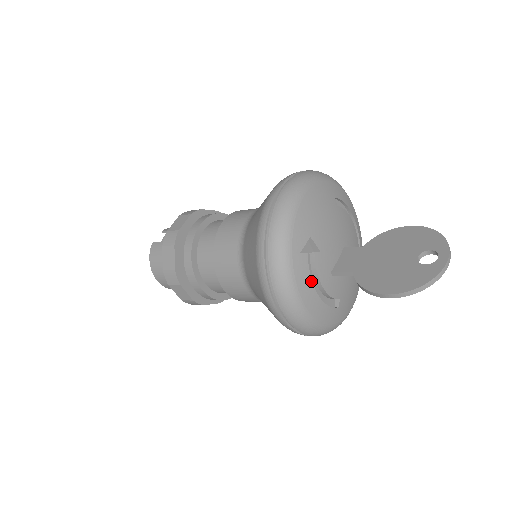
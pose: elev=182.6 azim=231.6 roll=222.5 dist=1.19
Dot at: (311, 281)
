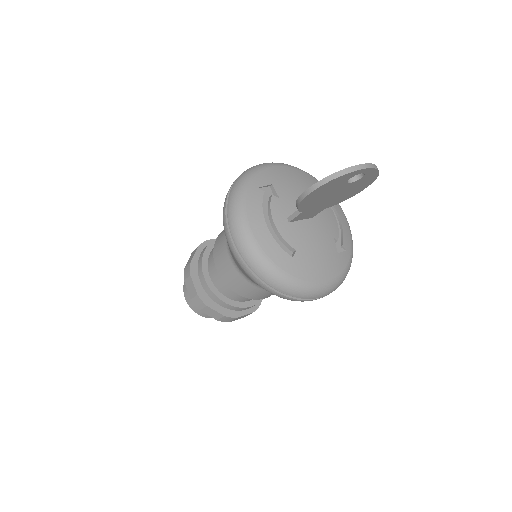
Dot at: (262, 211)
